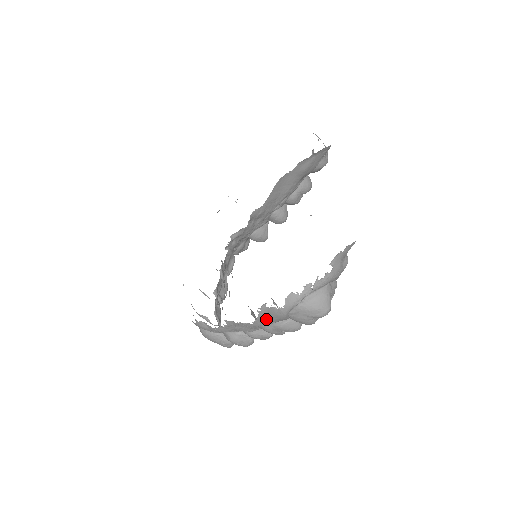
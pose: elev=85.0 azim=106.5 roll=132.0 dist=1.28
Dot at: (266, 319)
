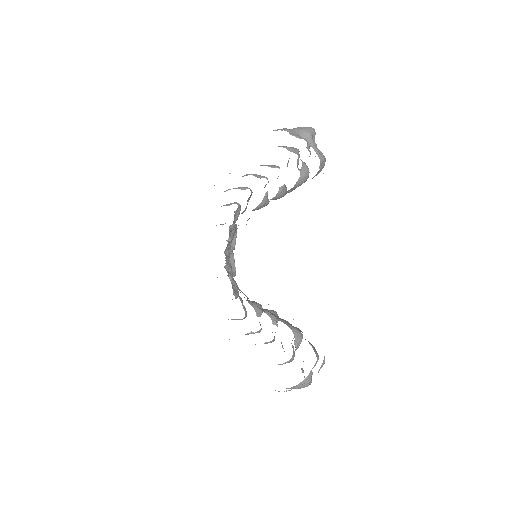
Dot at: occluded
